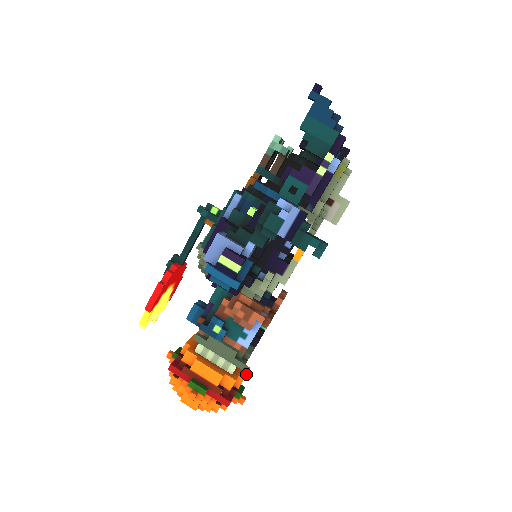
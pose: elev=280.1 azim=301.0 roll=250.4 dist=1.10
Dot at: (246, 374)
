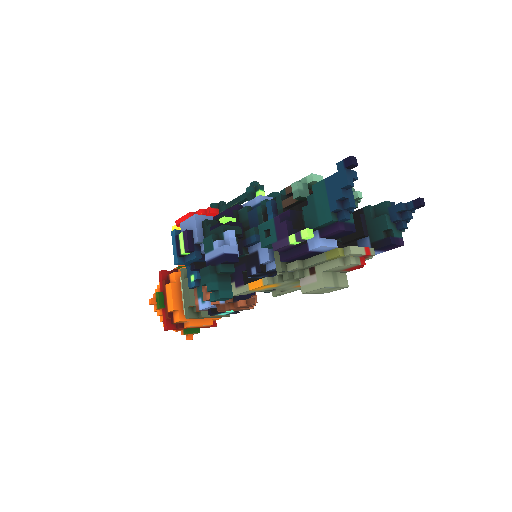
Dot at: (199, 325)
